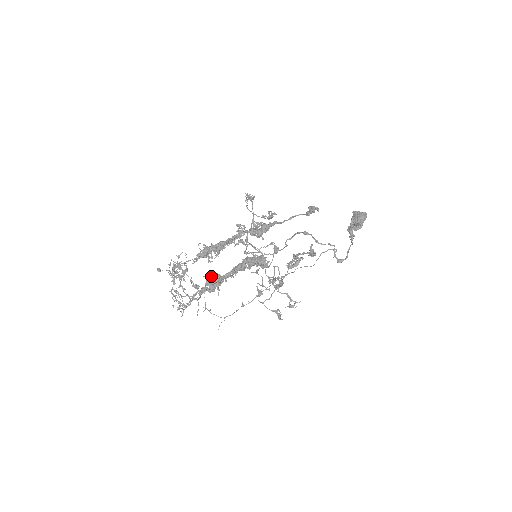
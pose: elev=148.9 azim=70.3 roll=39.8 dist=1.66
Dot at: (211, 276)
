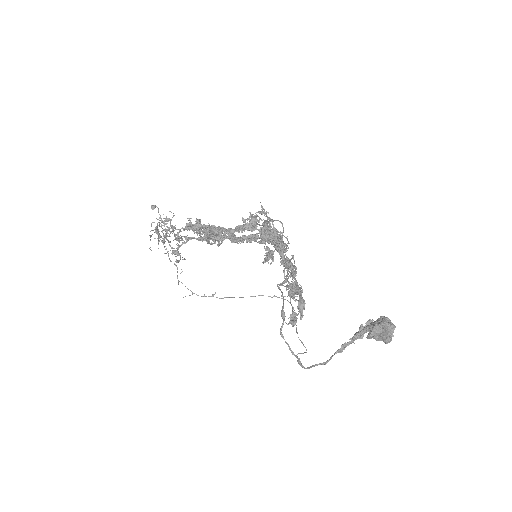
Dot at: occluded
